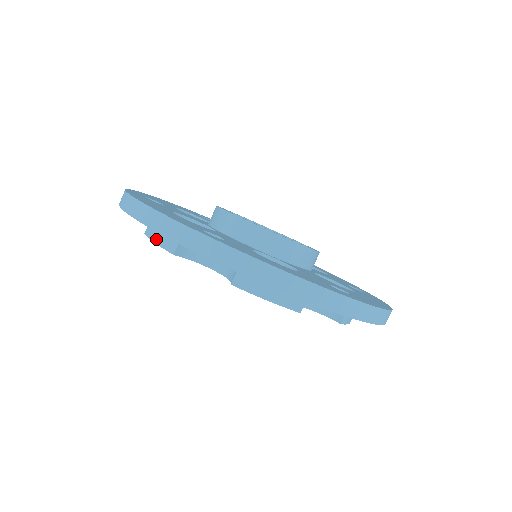
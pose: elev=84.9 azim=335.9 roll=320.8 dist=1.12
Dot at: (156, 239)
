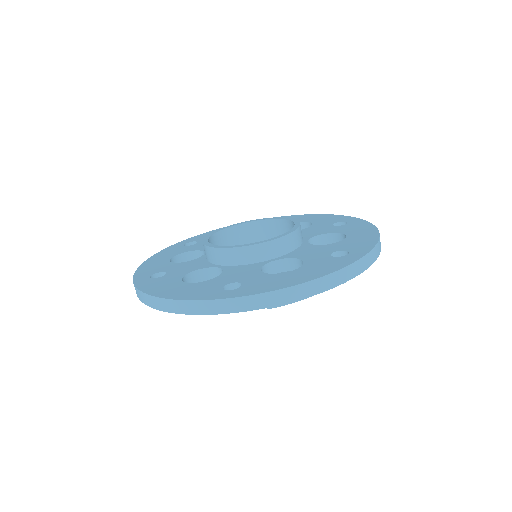
Dot at: occluded
